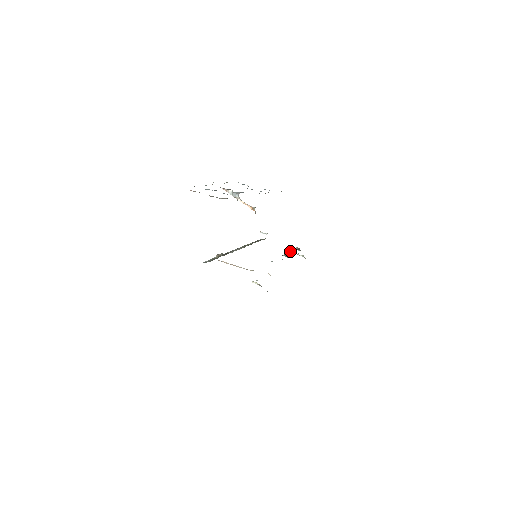
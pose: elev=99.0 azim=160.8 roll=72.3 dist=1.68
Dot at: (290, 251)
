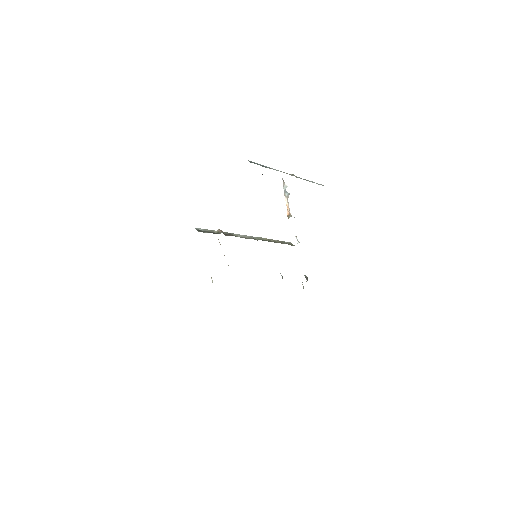
Dot at: occluded
